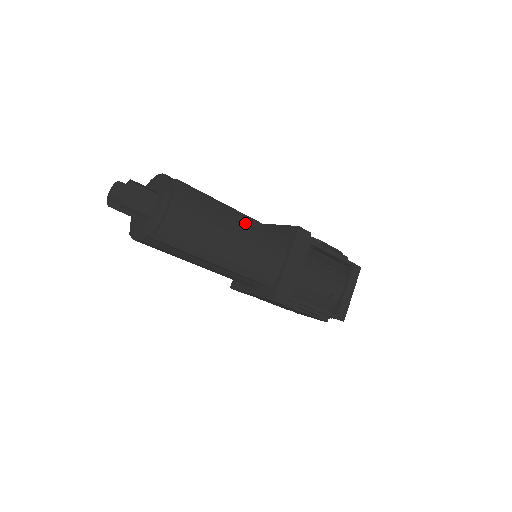
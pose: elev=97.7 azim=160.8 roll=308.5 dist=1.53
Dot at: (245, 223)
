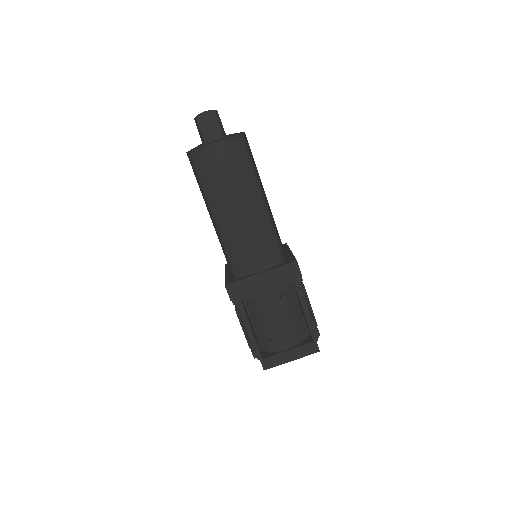
Dot at: (260, 214)
